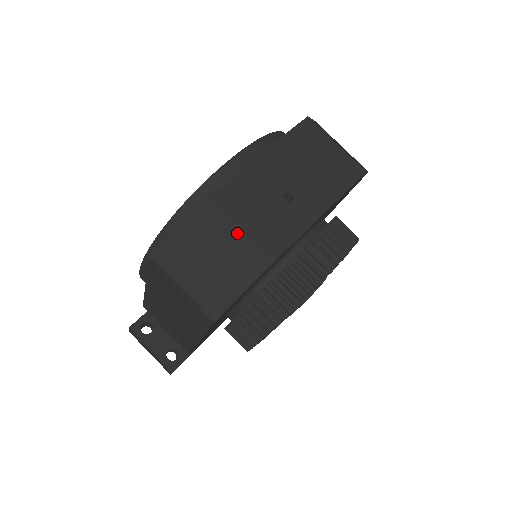
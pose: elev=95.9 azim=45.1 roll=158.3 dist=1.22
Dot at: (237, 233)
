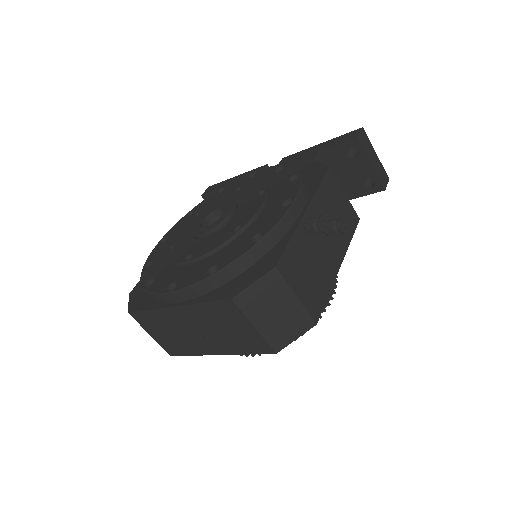
Dot at: (162, 335)
